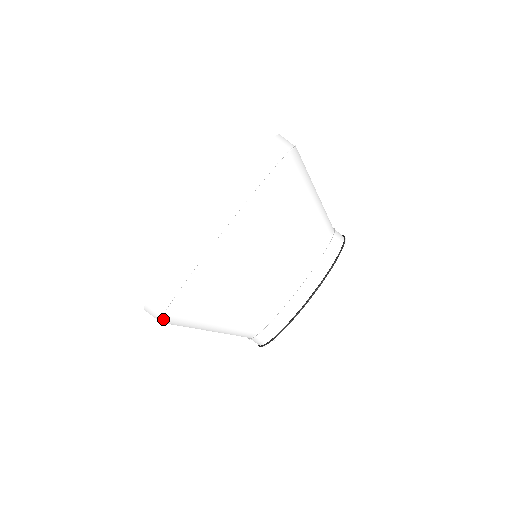
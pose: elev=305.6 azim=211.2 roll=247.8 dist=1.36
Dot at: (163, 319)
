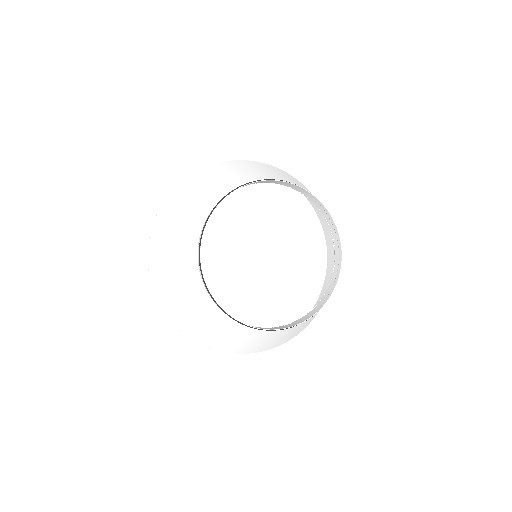
Dot at: (151, 280)
